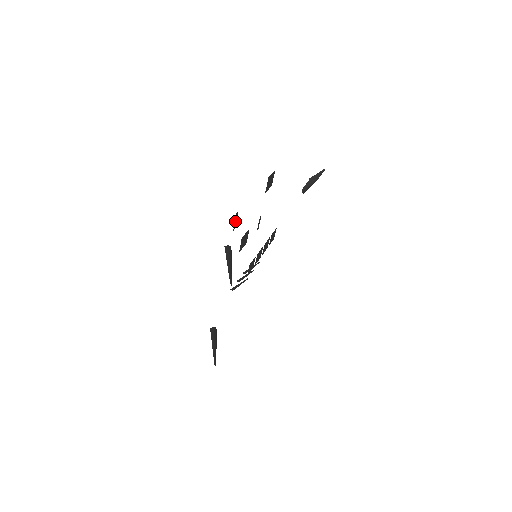
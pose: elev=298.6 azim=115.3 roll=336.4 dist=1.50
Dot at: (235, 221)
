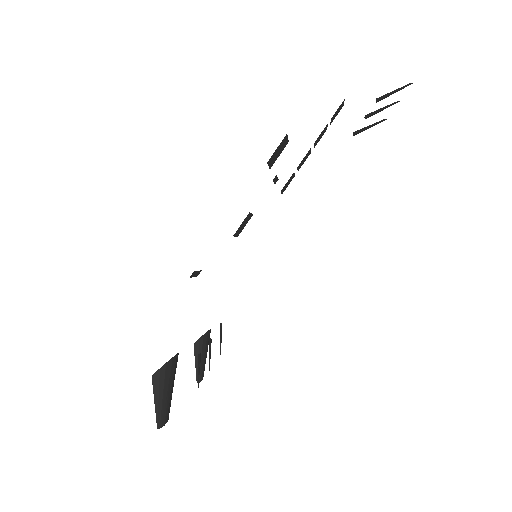
Dot at: (195, 274)
